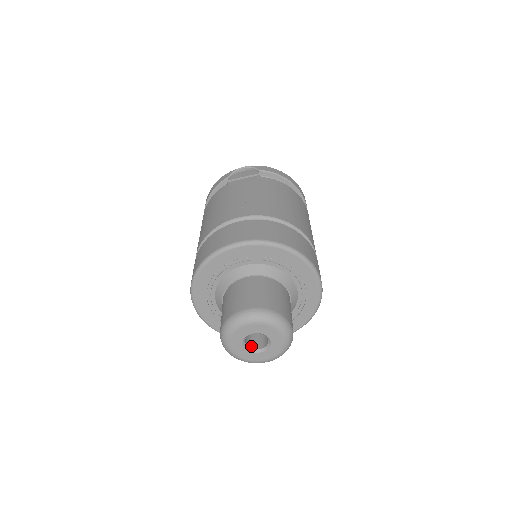
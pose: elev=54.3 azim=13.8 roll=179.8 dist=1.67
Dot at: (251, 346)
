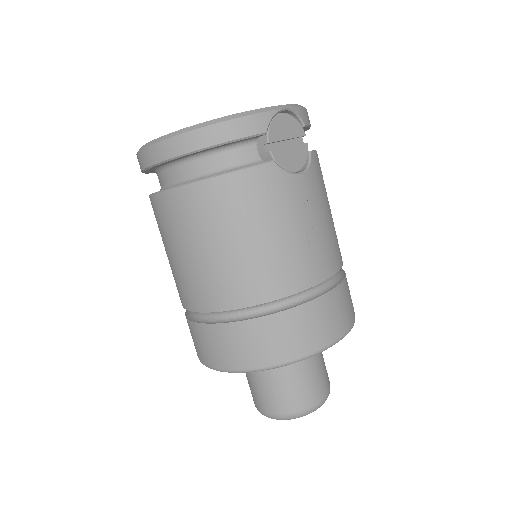
Dot at: occluded
